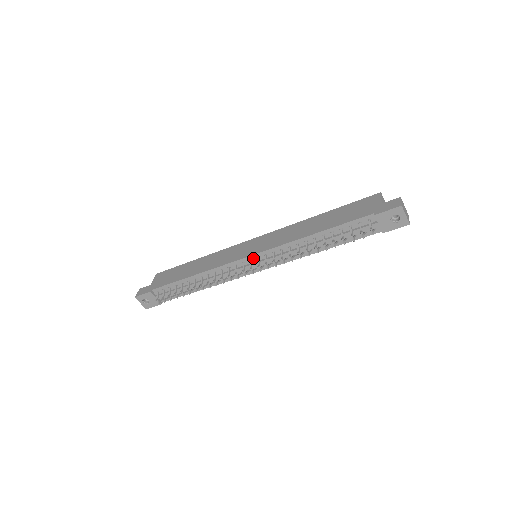
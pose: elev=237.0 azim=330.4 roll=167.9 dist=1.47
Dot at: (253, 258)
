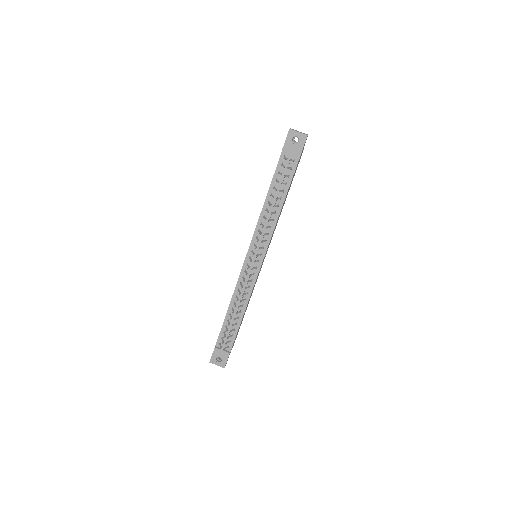
Dot at: (250, 255)
